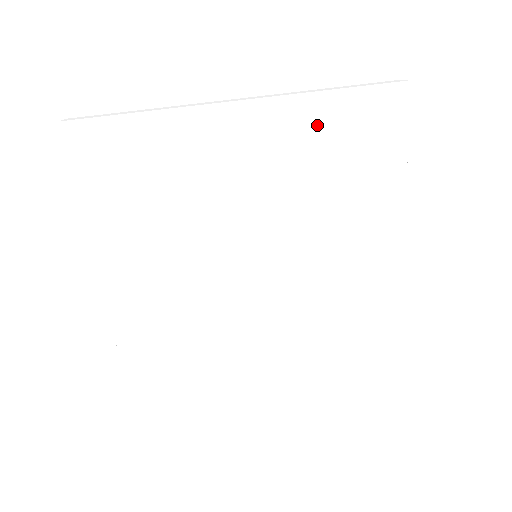
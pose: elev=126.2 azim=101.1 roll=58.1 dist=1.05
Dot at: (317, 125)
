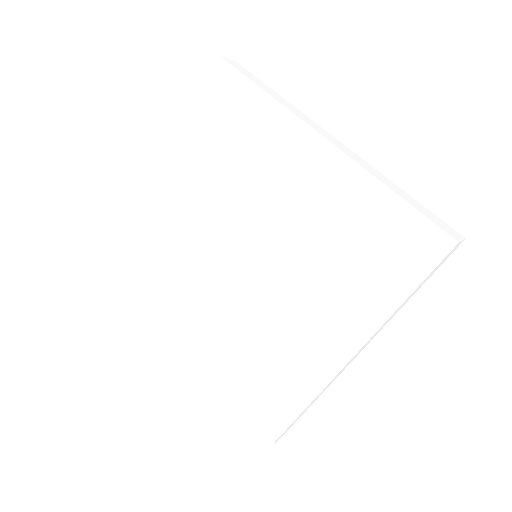
Dot at: (358, 204)
